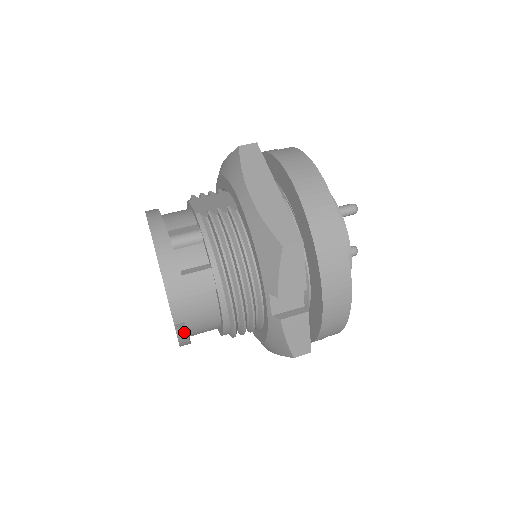
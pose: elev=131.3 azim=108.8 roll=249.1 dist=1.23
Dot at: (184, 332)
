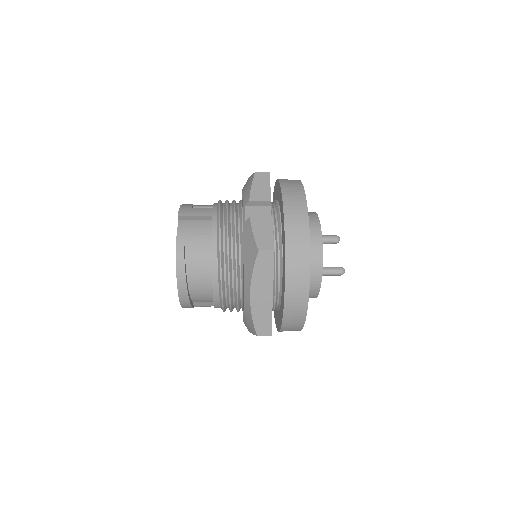
Dot at: (182, 242)
